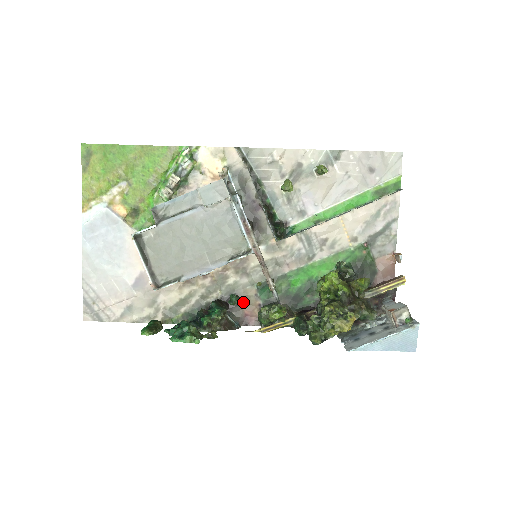
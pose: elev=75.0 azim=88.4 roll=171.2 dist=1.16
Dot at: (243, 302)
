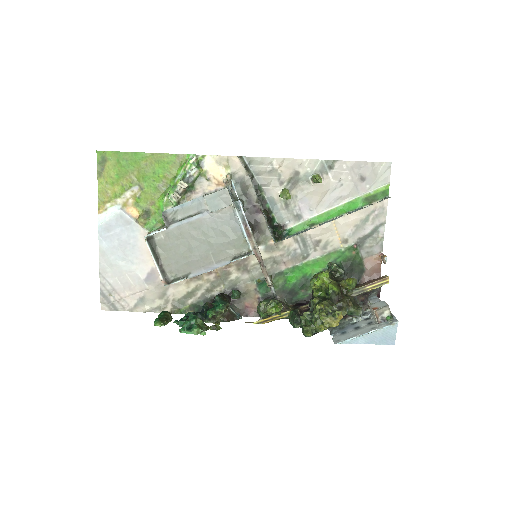
Dot at: (244, 295)
